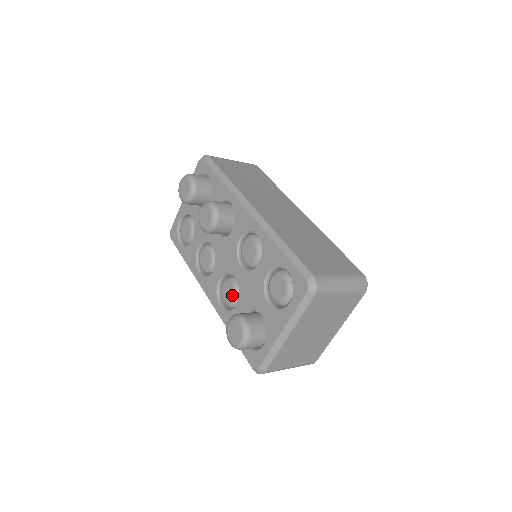
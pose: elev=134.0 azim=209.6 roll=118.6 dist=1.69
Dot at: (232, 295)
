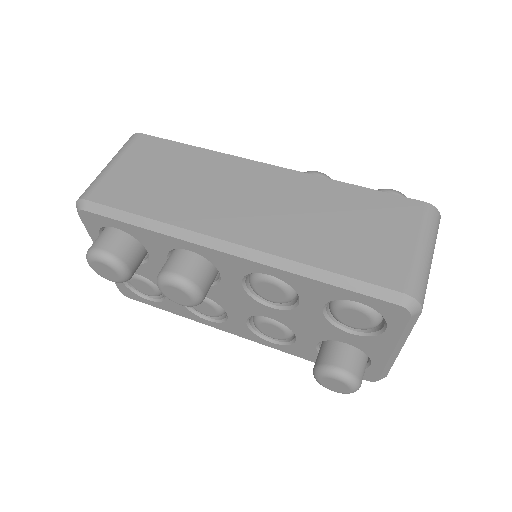
Dot at: (281, 333)
